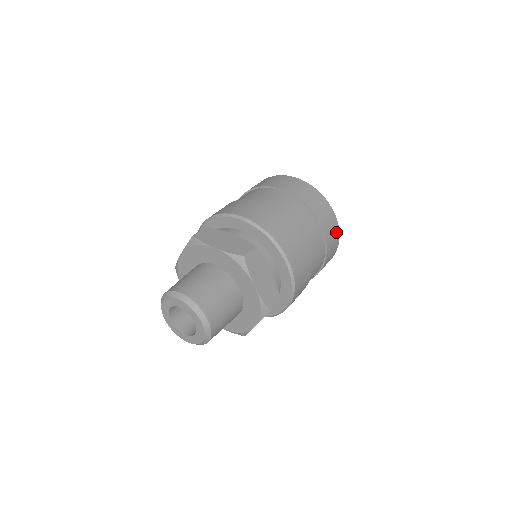
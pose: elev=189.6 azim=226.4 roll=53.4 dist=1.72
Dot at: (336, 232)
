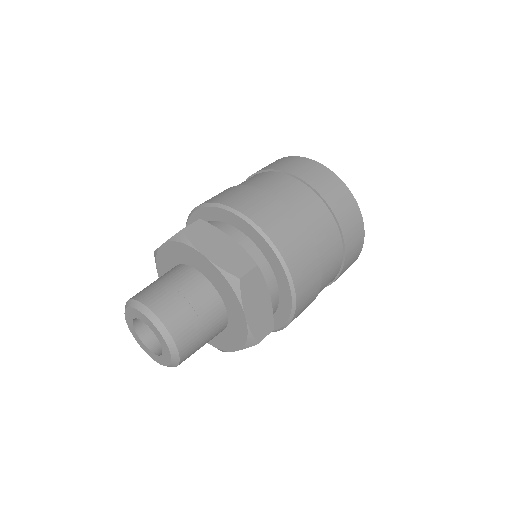
Dot at: (336, 182)
